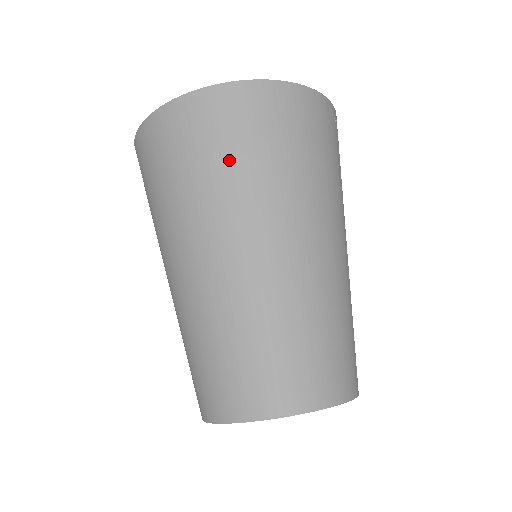
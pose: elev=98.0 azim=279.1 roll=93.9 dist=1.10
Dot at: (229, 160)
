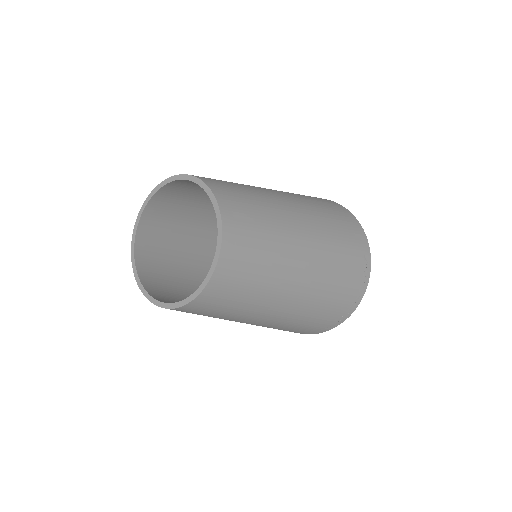
Dot at: (307, 196)
